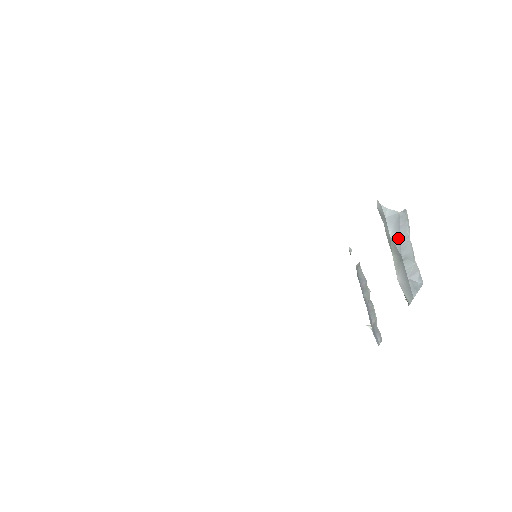
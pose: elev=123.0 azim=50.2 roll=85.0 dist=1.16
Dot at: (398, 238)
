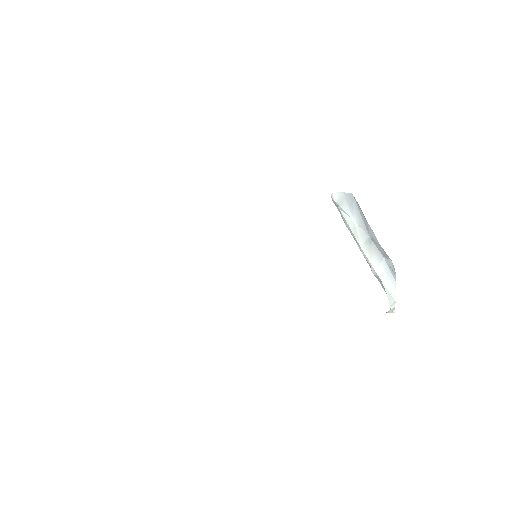
Dot at: (360, 219)
